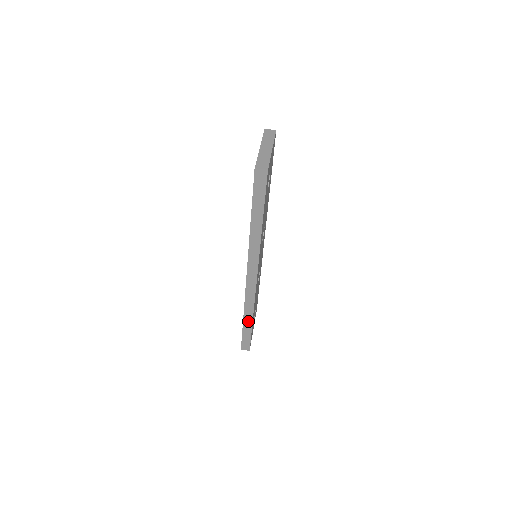
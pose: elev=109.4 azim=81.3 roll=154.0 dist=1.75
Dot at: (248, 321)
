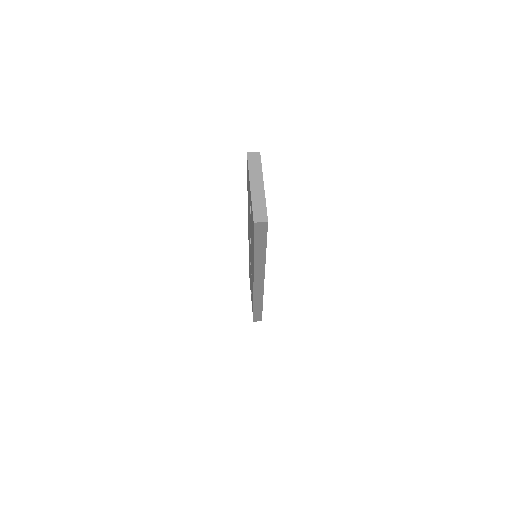
Dot at: (258, 307)
